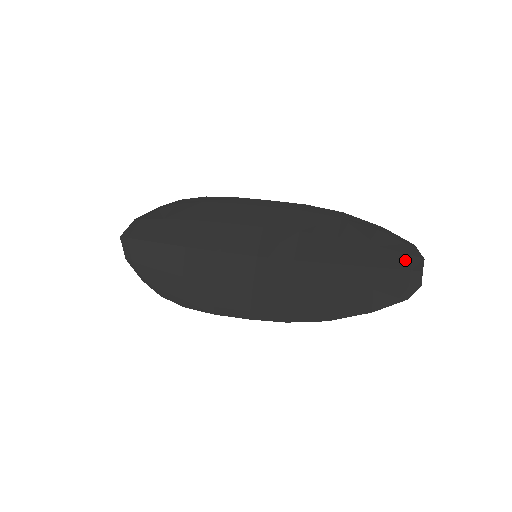
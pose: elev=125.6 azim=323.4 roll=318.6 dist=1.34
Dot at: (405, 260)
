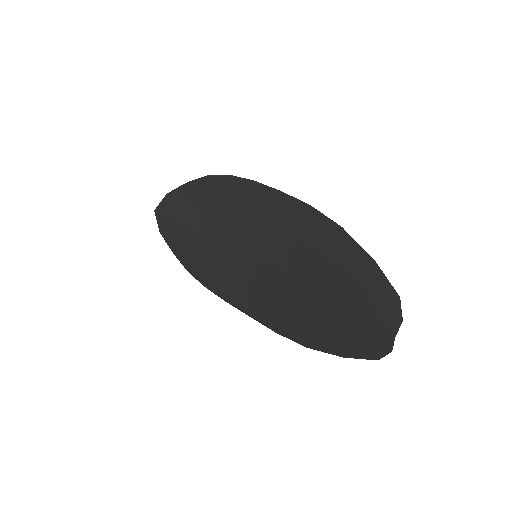
Dot at: (382, 314)
